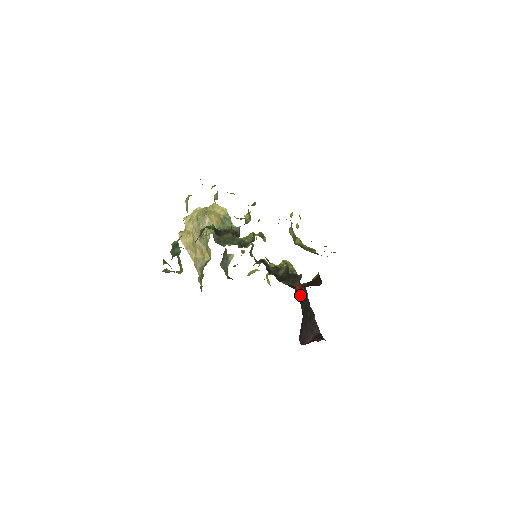
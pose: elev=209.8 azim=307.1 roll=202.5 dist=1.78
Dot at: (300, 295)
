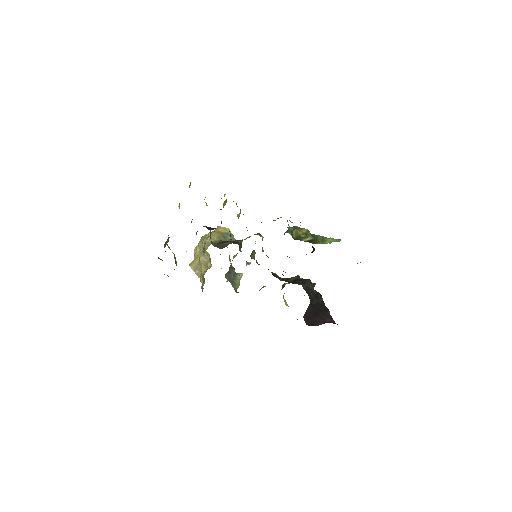
Dot at: (308, 289)
